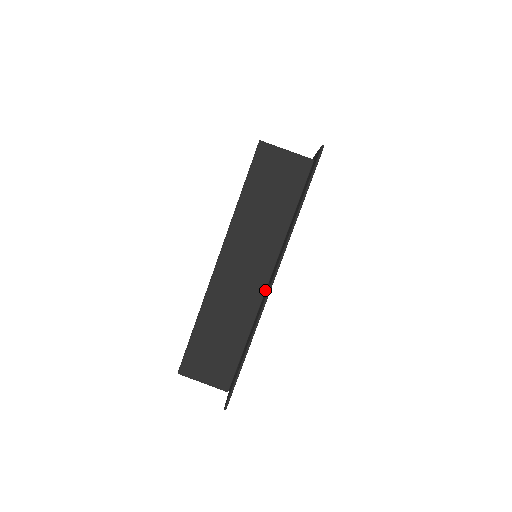
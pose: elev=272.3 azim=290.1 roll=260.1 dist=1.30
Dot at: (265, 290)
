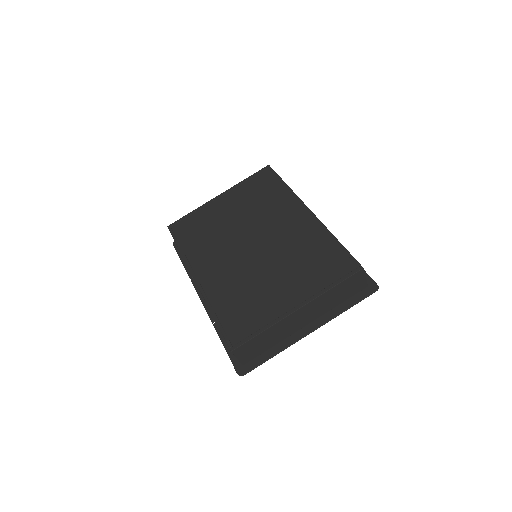
Dot at: (301, 329)
